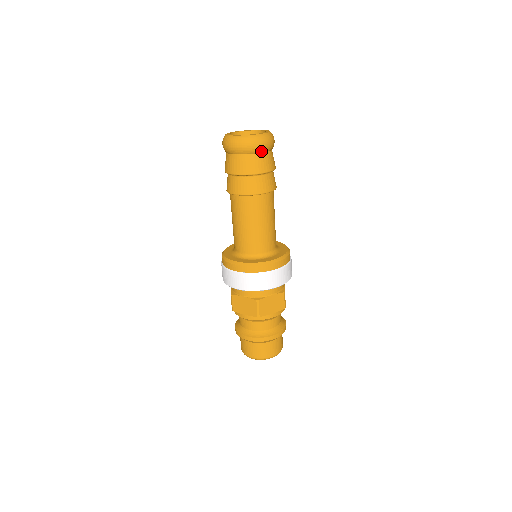
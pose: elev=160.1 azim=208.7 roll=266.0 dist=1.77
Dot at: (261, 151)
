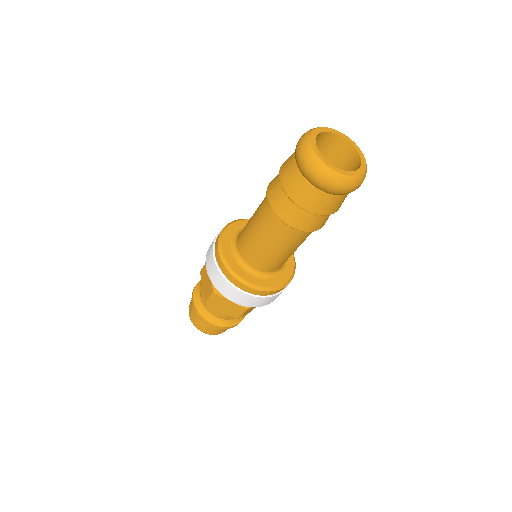
Dot at: (322, 189)
